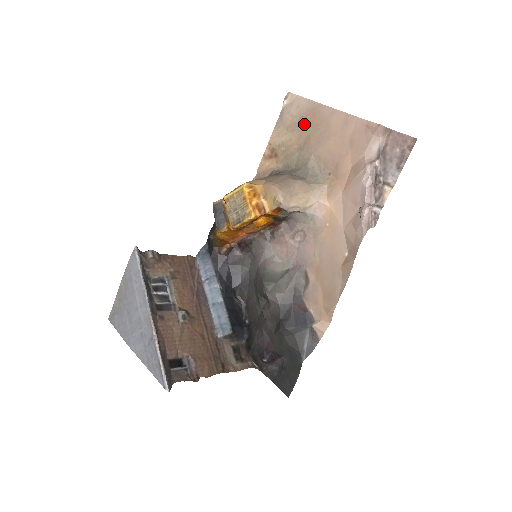
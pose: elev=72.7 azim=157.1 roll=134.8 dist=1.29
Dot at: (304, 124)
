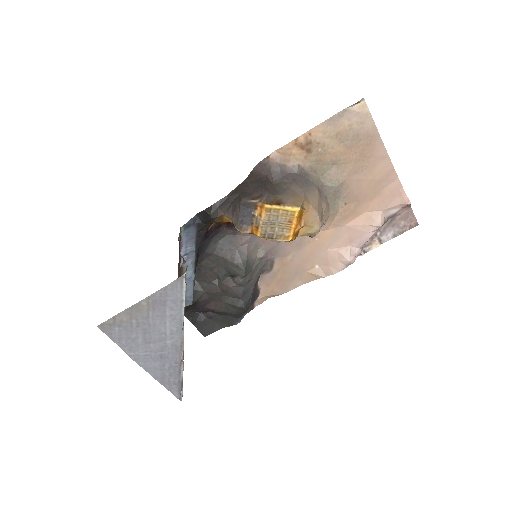
Dot at: (356, 145)
